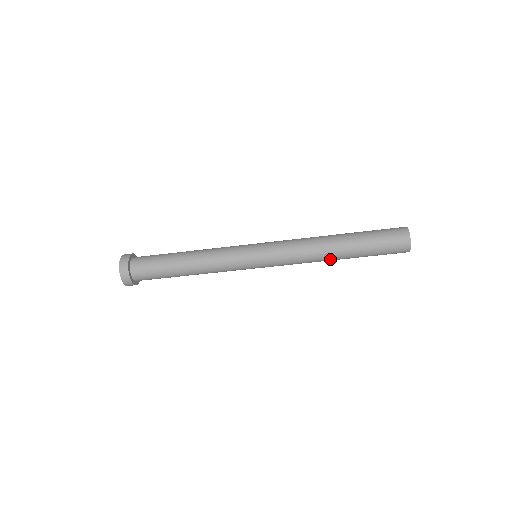
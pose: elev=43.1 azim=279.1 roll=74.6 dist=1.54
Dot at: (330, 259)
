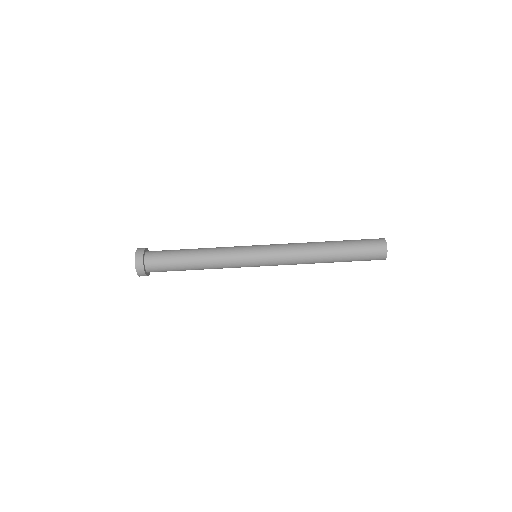
Dot at: (320, 261)
